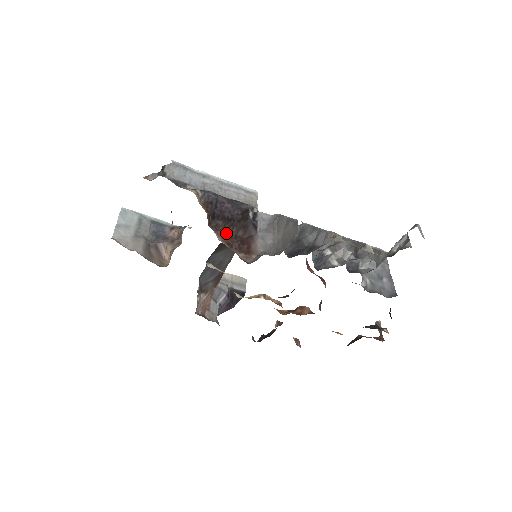
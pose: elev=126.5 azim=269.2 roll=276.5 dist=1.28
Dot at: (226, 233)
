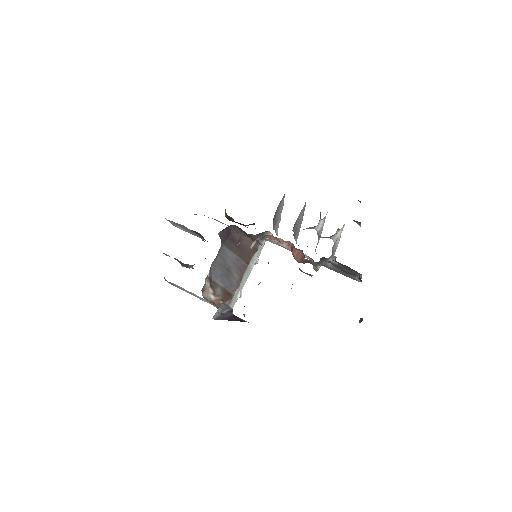
Dot at: occluded
